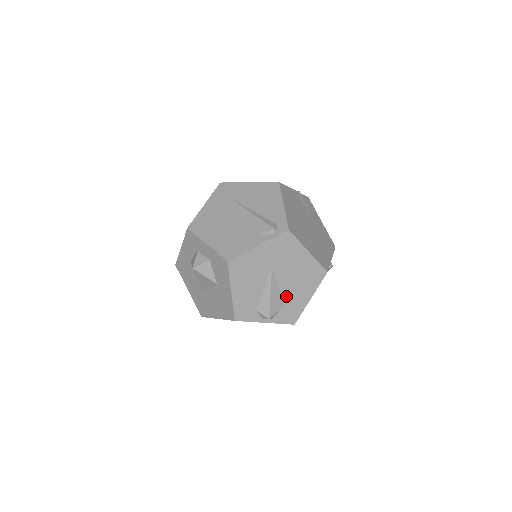
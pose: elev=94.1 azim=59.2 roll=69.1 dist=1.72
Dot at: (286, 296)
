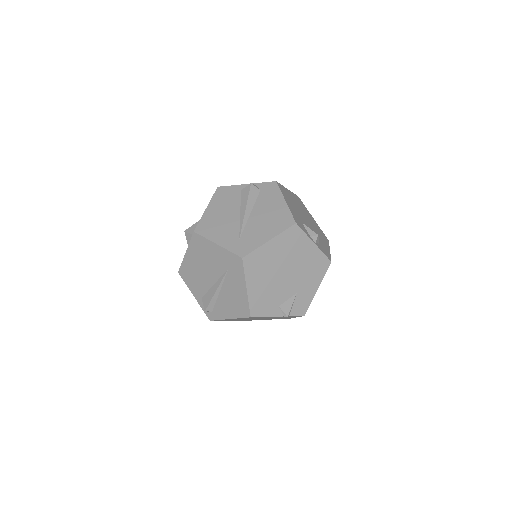
Dot at: occluded
